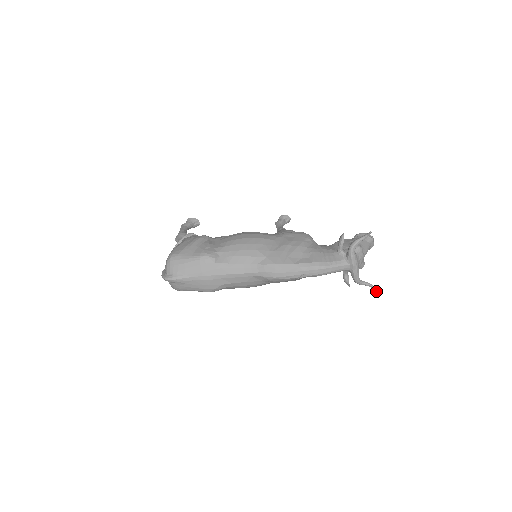
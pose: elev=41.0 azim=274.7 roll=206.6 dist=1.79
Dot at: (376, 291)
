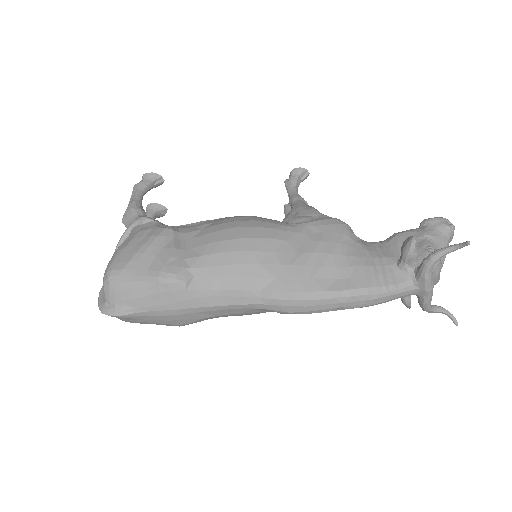
Dot at: (455, 322)
